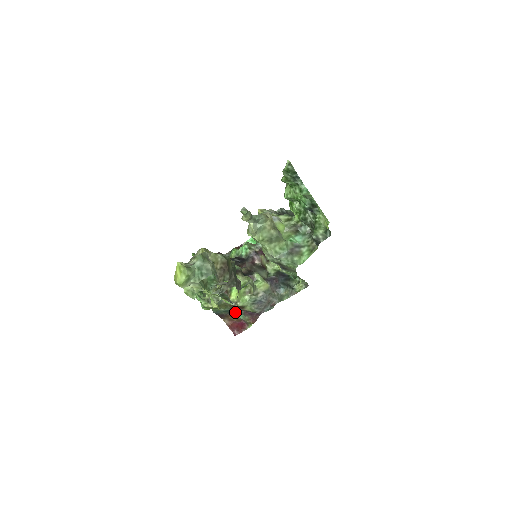
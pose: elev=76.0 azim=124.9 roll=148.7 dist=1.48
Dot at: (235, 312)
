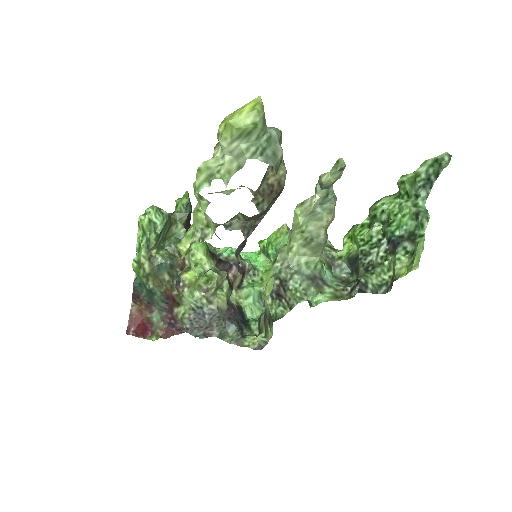
Dot at: (155, 307)
